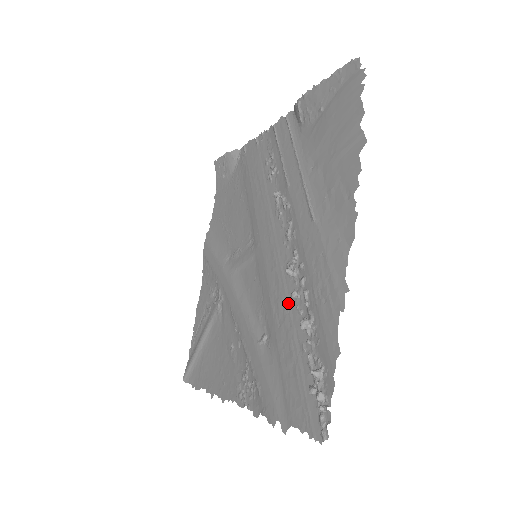
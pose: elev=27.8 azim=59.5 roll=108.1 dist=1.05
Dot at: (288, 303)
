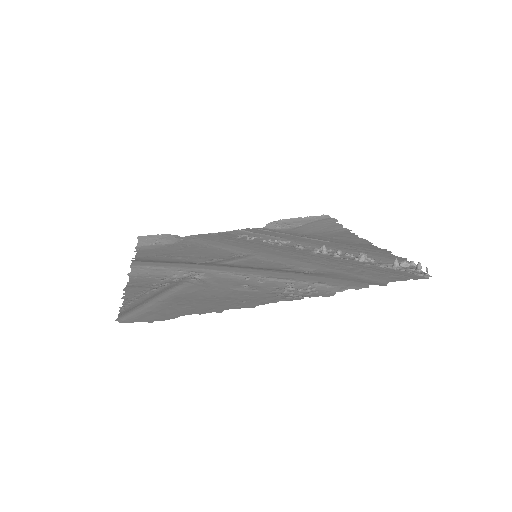
Dot at: (328, 258)
